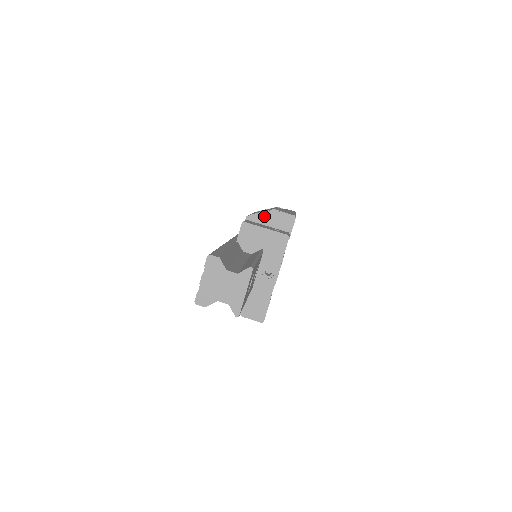
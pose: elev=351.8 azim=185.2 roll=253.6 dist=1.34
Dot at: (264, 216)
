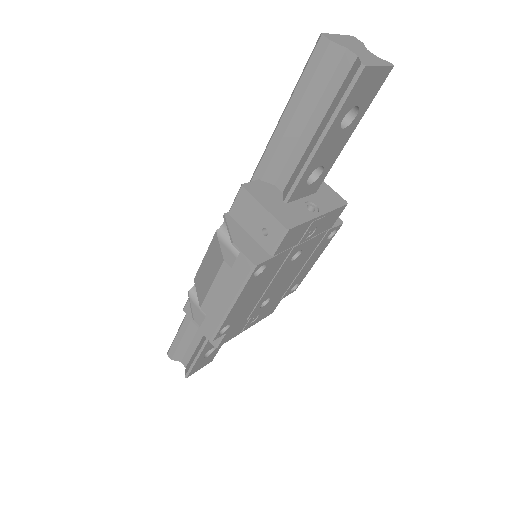
Dot at: occluded
